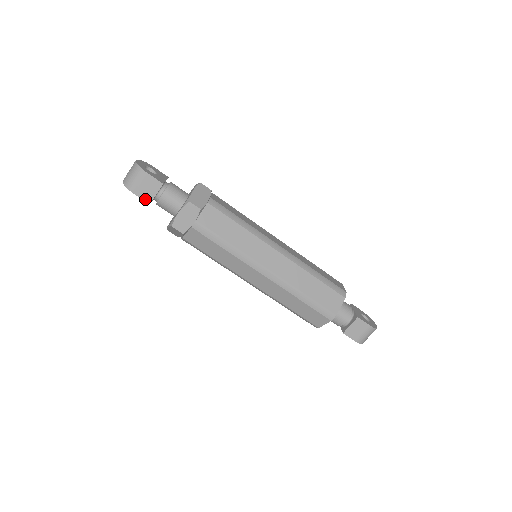
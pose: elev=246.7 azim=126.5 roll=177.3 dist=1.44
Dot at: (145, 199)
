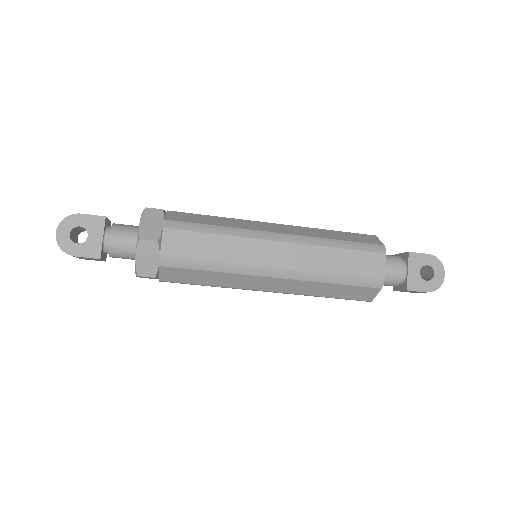
Dot at: (97, 260)
